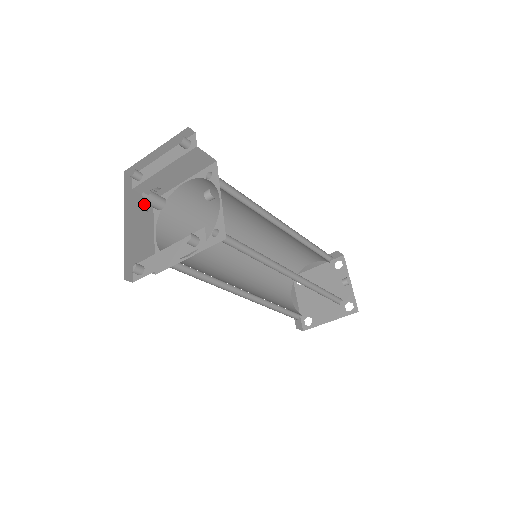
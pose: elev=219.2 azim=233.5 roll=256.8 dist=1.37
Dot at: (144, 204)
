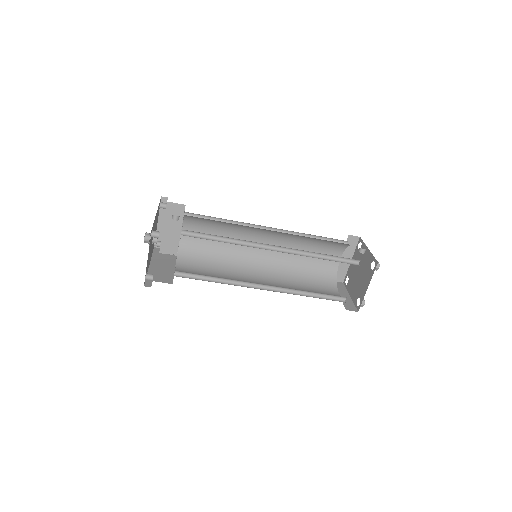
Dot at: occluded
